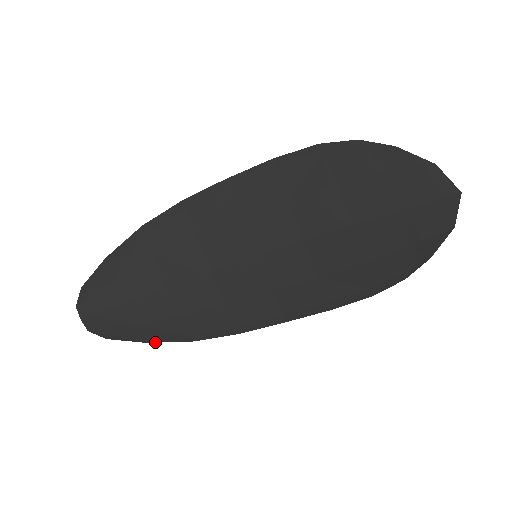
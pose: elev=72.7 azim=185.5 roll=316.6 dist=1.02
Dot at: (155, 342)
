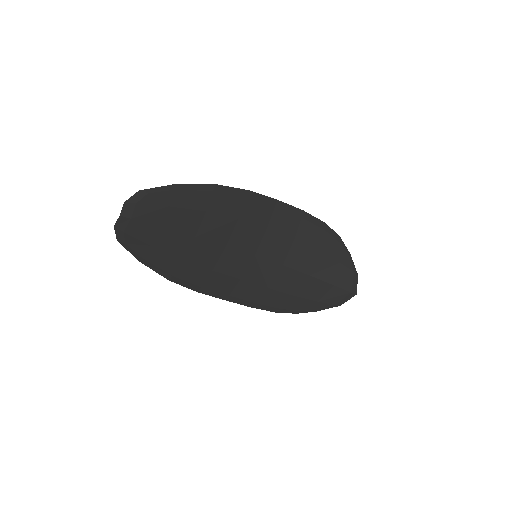
Dot at: (146, 265)
